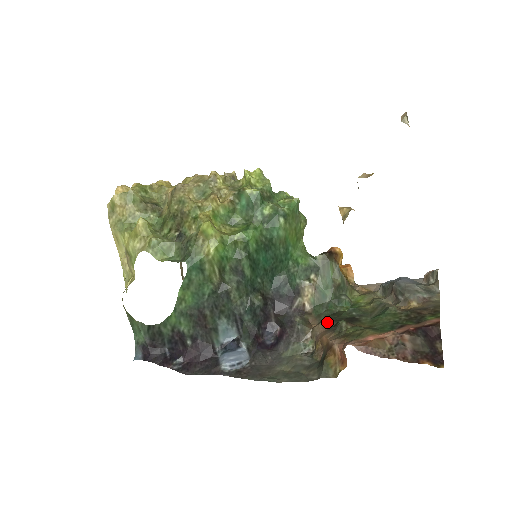
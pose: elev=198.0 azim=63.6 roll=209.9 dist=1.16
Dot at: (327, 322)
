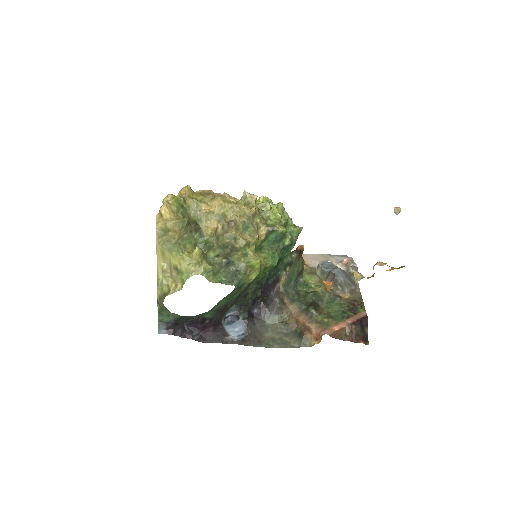
Dot at: (298, 304)
